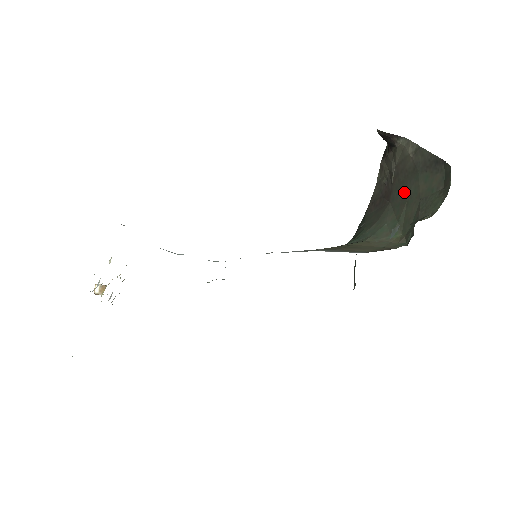
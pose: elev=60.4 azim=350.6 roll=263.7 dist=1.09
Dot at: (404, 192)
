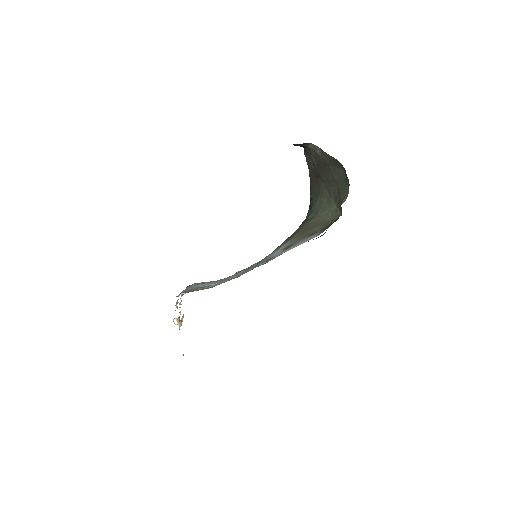
Dot at: (326, 177)
